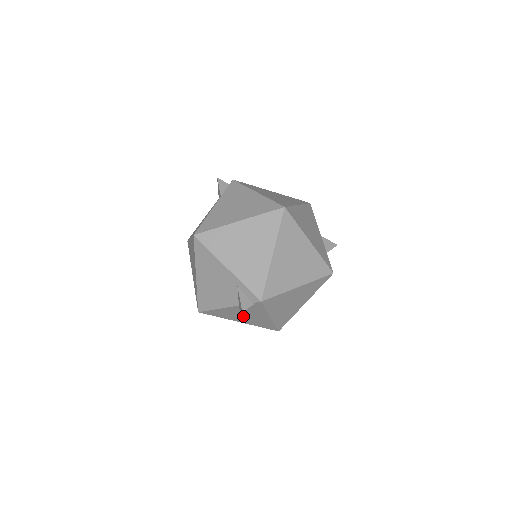
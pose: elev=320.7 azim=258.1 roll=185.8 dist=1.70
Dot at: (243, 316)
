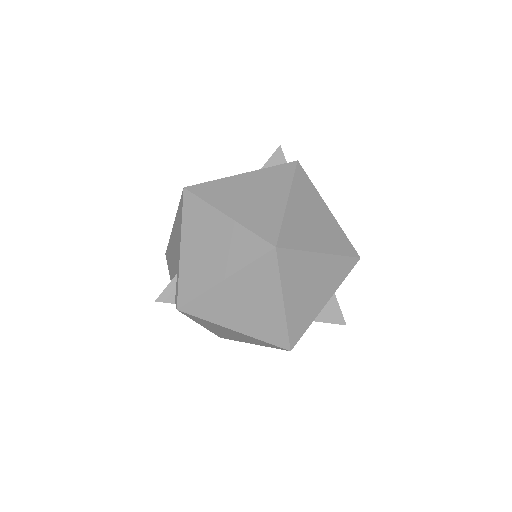
Dot at: occluded
